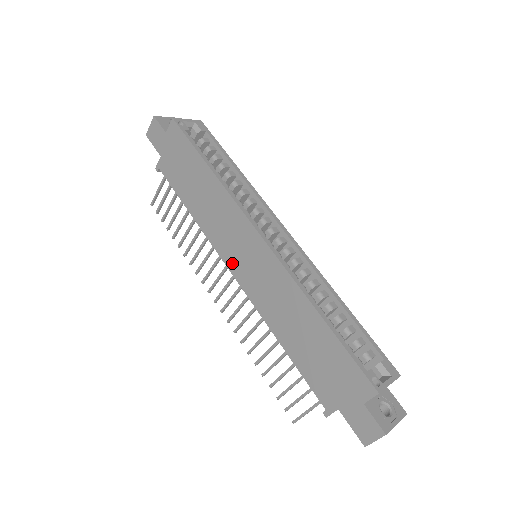
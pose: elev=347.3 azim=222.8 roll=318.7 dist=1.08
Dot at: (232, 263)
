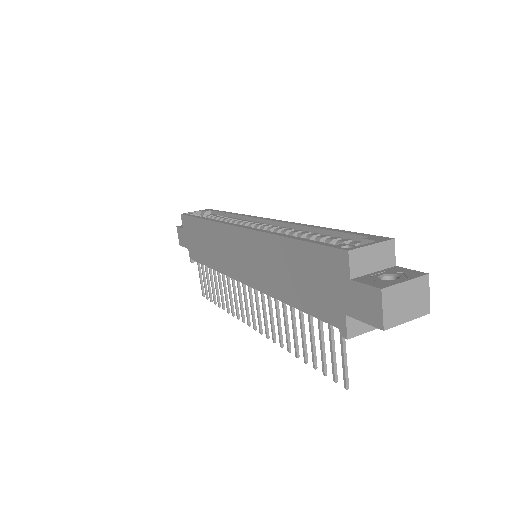
Dot at: (239, 274)
